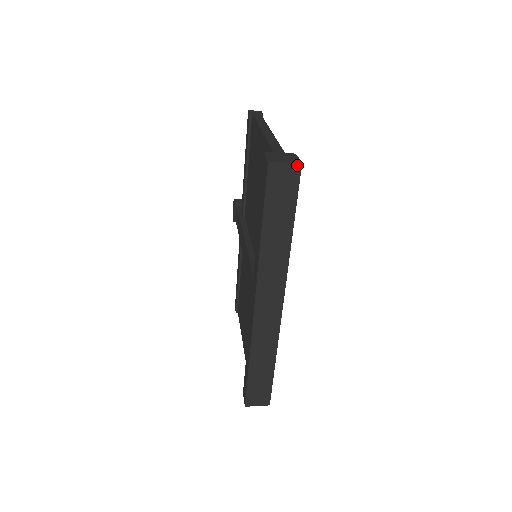
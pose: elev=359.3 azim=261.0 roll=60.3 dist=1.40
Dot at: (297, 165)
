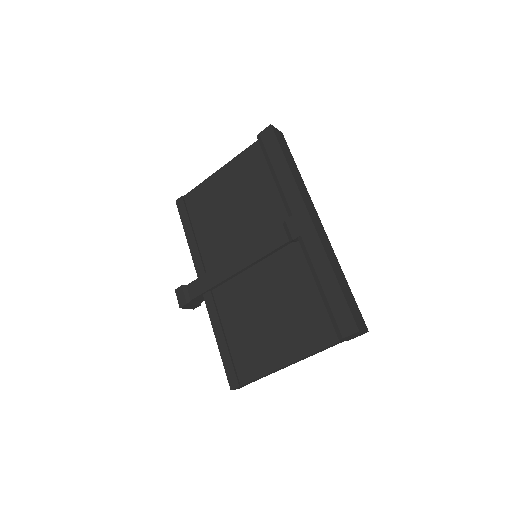
Dot at: (281, 133)
